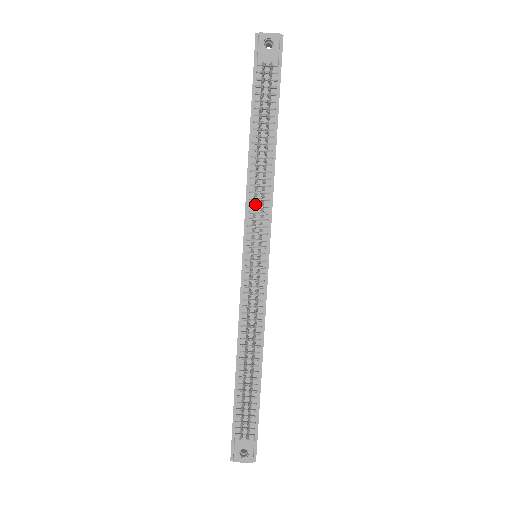
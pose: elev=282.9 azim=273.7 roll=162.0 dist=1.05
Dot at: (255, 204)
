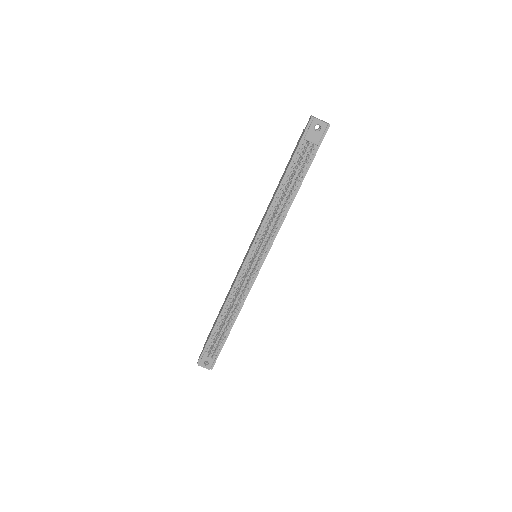
Dot at: (268, 227)
